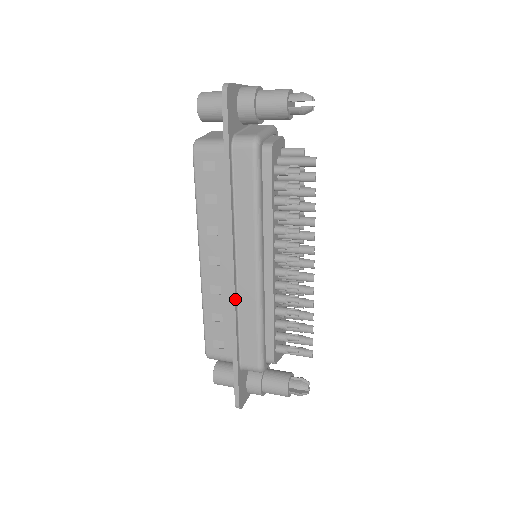
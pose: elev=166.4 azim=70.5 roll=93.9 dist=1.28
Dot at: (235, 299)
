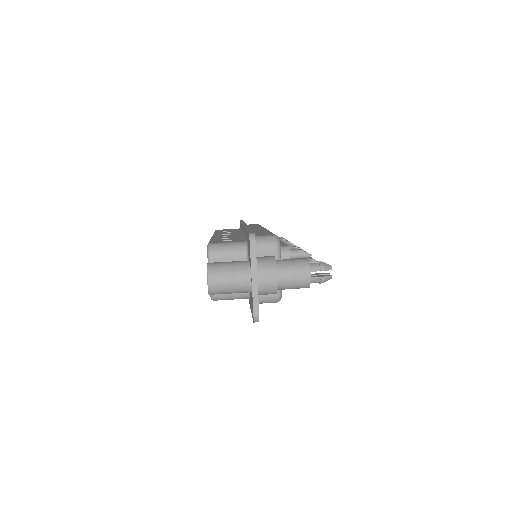
Dot at: occluded
